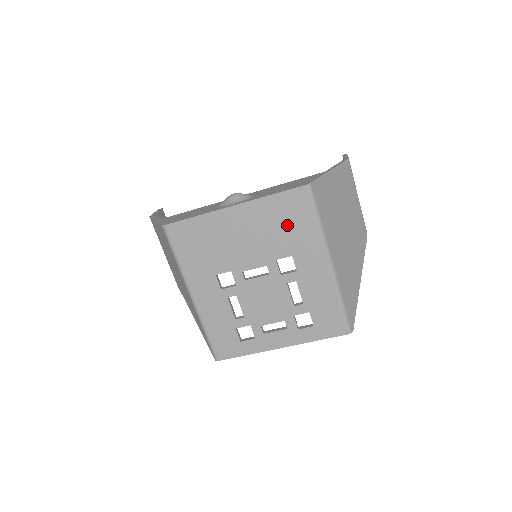
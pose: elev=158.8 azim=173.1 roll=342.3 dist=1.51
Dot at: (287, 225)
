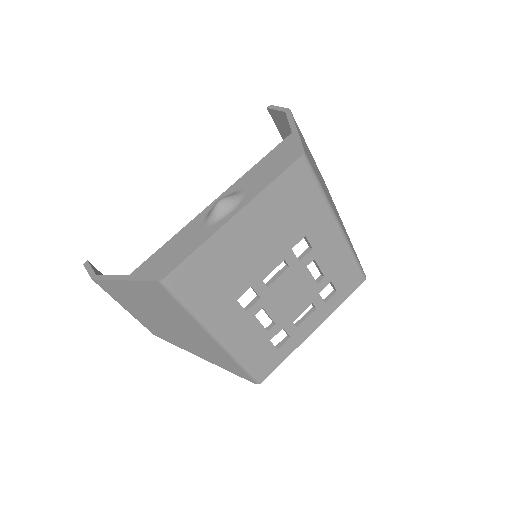
Dot at: (294, 207)
